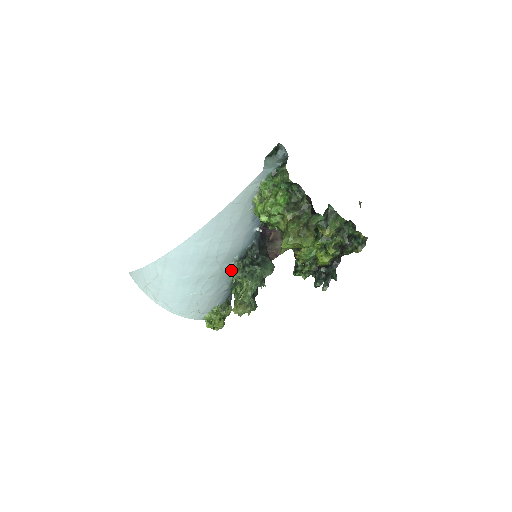
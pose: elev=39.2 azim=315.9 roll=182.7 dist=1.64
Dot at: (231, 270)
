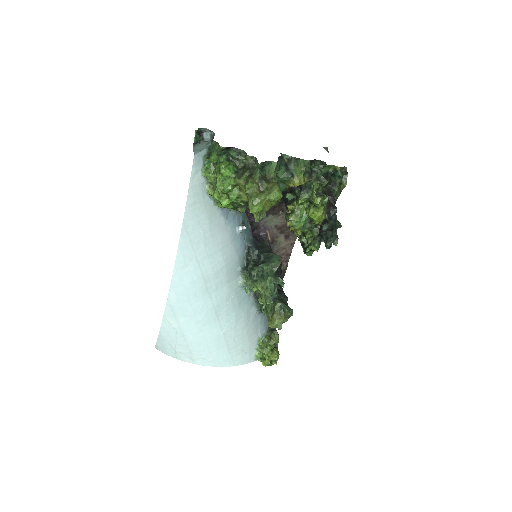
Dot at: occluded
